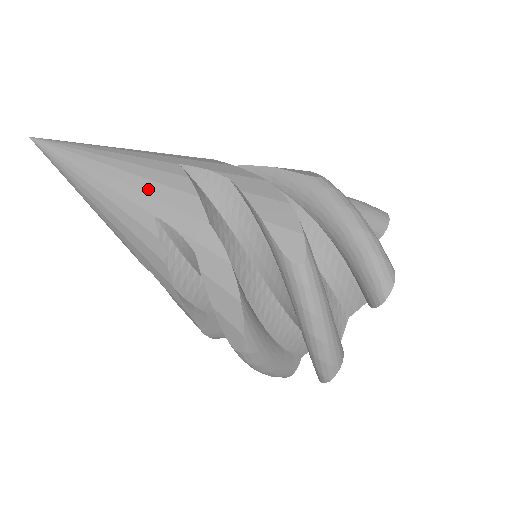
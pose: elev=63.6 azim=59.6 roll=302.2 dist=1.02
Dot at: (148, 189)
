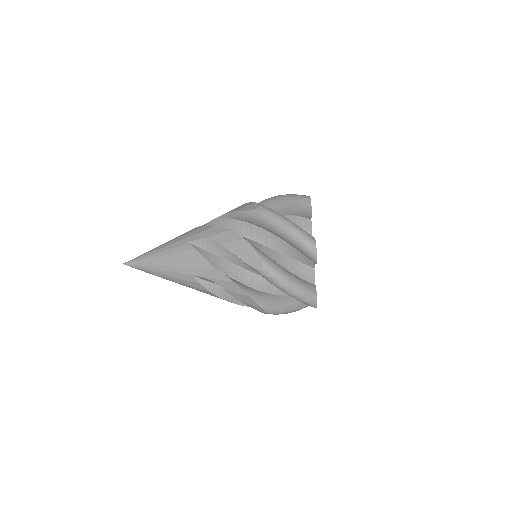
Dot at: (182, 264)
